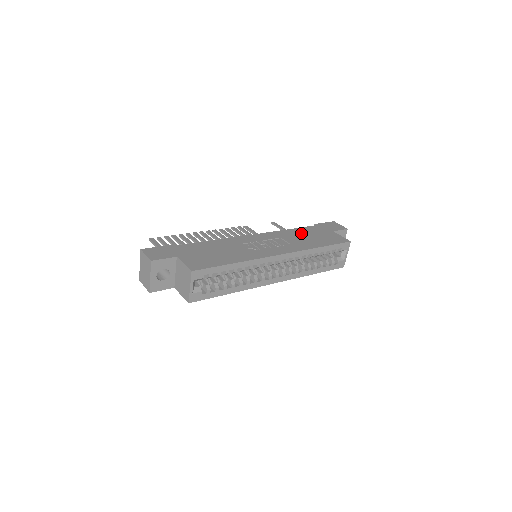
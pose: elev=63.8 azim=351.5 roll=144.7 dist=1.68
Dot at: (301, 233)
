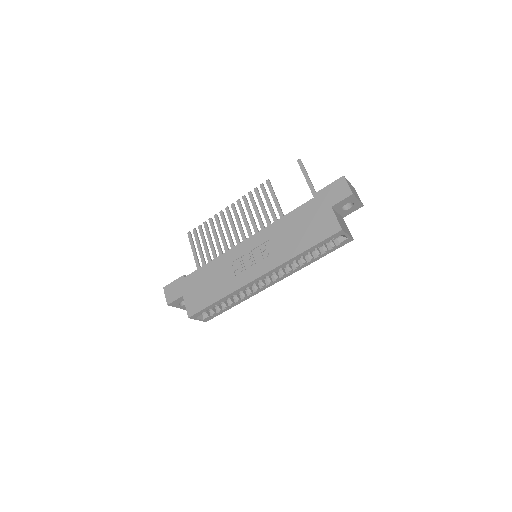
Dot at: (292, 223)
